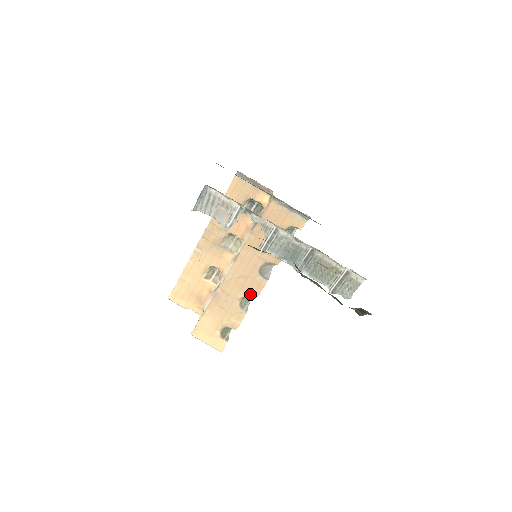
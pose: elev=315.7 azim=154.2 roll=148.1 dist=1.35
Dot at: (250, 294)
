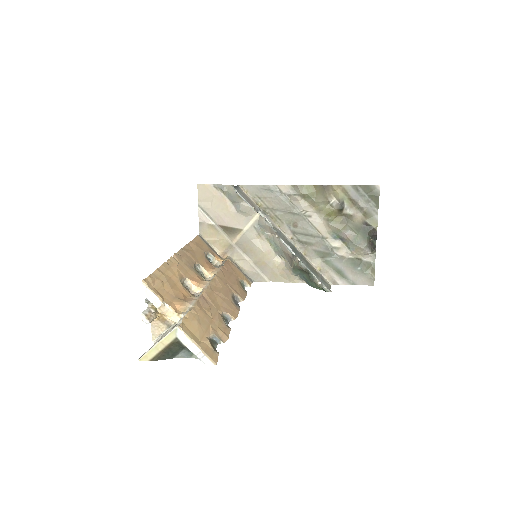
Dot at: (230, 313)
